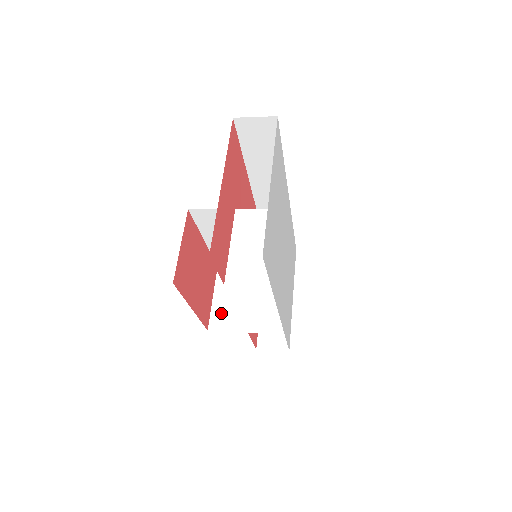
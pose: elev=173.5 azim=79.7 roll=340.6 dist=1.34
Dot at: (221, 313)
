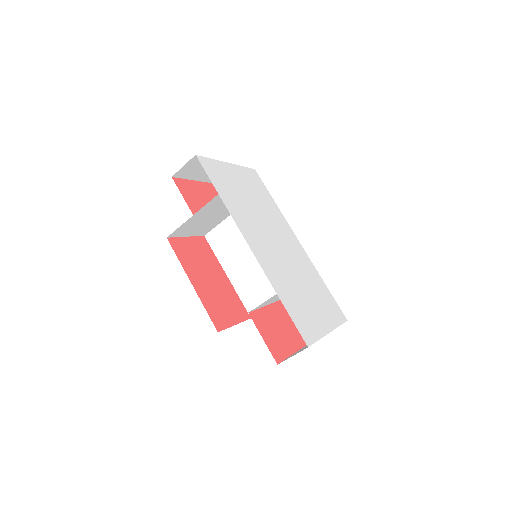
Dot at: occluded
